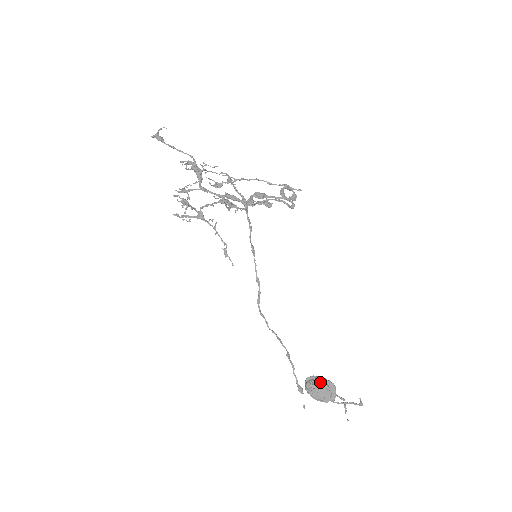
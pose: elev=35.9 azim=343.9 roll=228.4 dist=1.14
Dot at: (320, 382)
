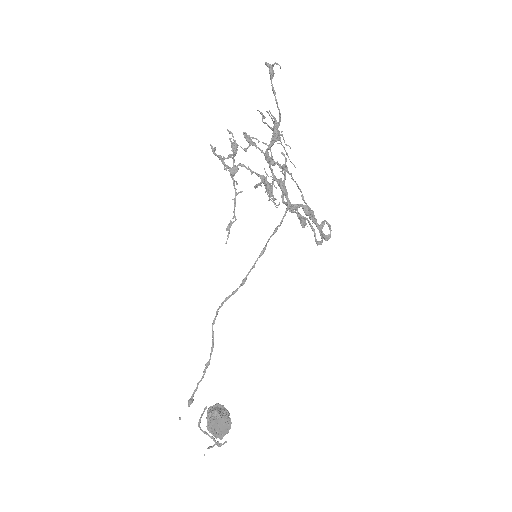
Dot at: (227, 417)
